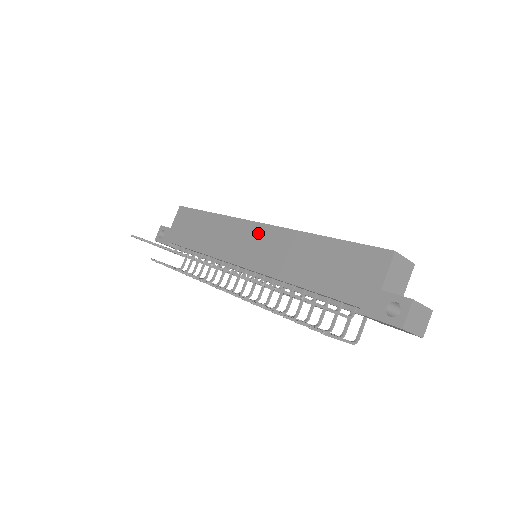
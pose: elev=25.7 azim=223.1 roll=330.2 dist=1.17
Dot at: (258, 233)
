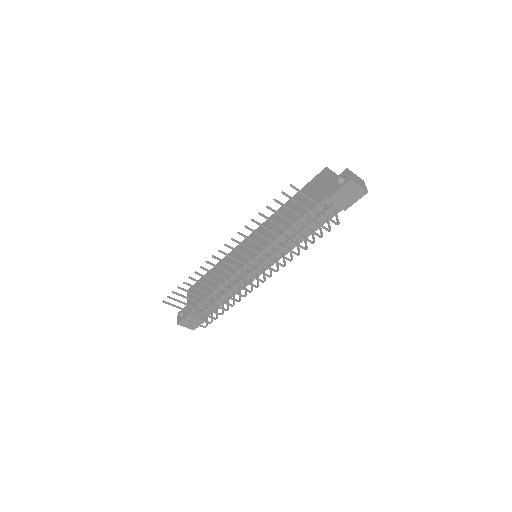
Dot at: occluded
